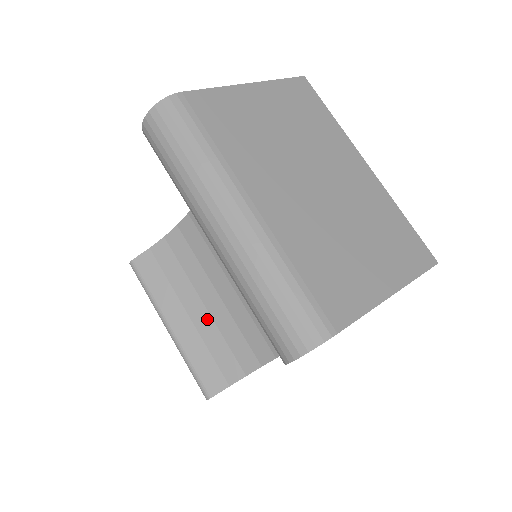
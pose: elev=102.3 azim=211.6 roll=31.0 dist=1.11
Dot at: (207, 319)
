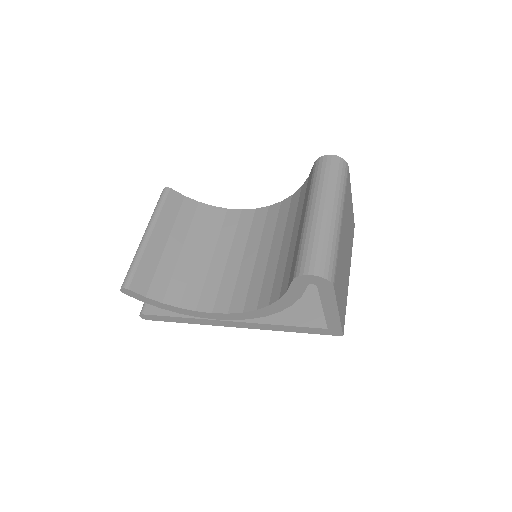
Dot at: (175, 256)
